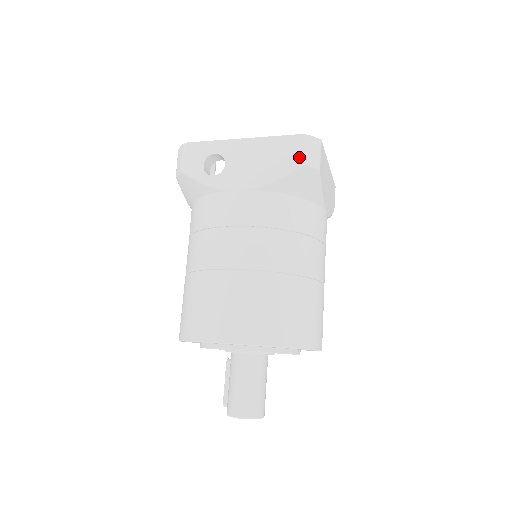
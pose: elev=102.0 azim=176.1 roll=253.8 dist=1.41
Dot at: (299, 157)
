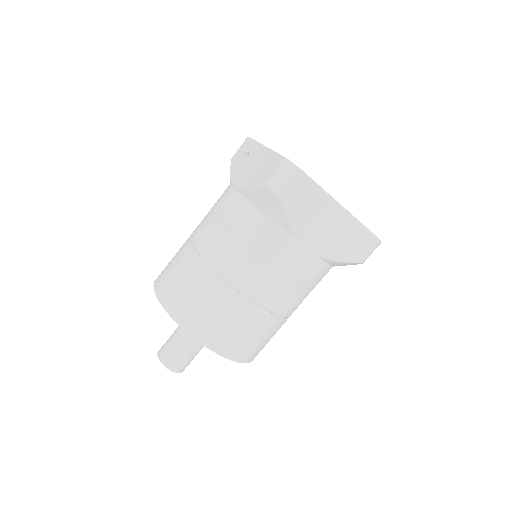
Dot at: (269, 177)
